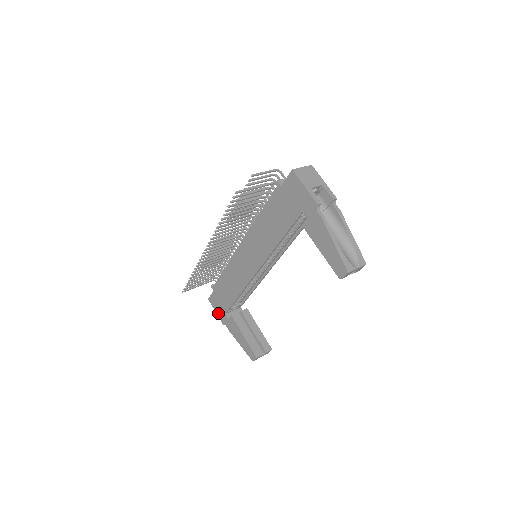
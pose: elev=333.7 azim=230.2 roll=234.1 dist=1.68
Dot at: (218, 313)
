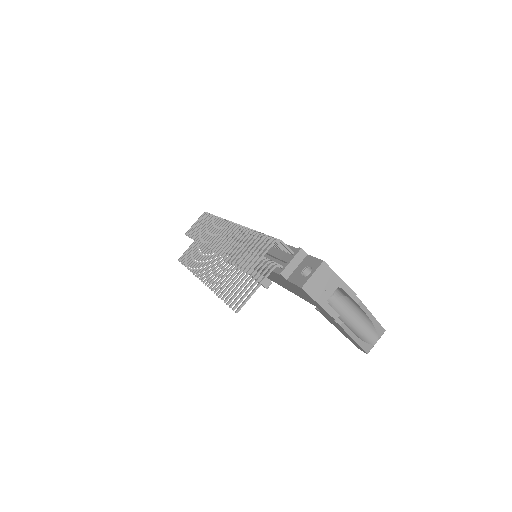
Dot at: occluded
